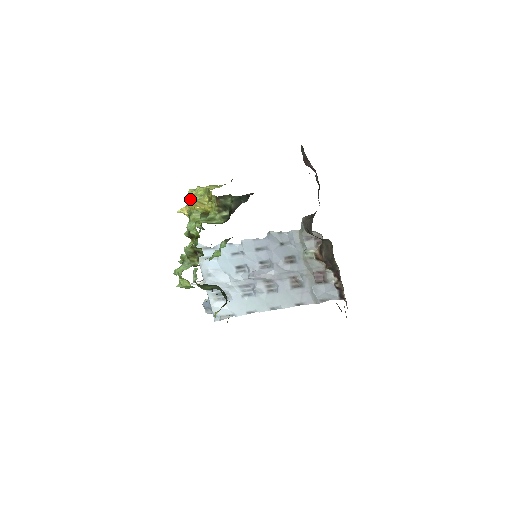
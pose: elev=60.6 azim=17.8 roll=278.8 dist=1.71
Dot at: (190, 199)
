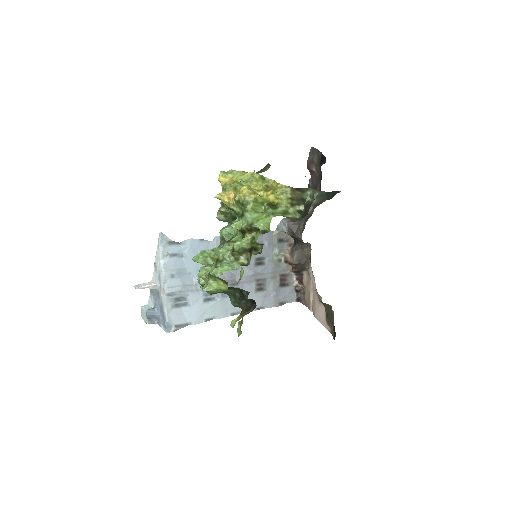
Dot at: (239, 184)
